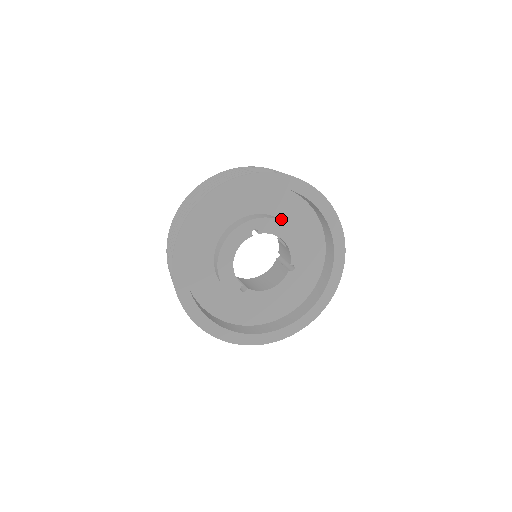
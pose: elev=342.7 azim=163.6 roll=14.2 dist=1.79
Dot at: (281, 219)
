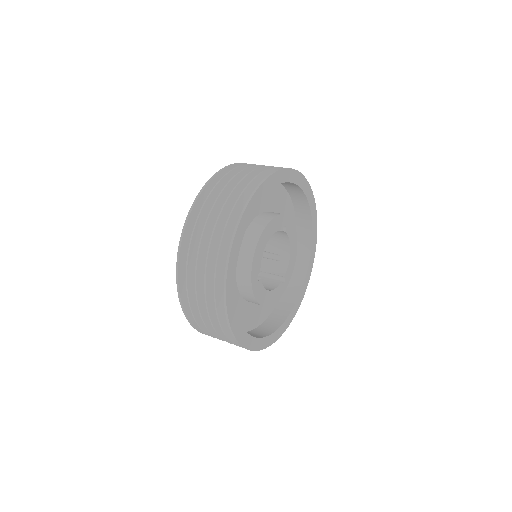
Dot at: occluded
